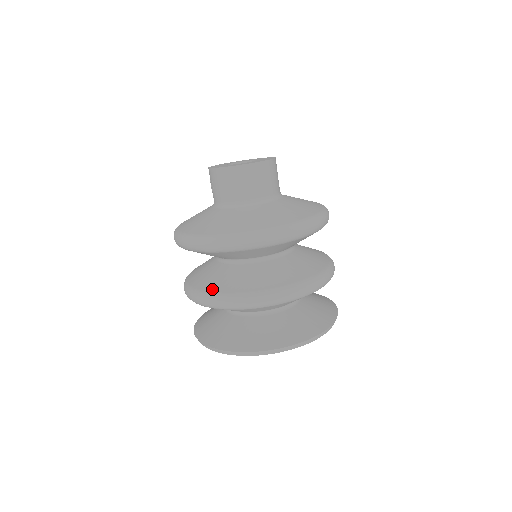
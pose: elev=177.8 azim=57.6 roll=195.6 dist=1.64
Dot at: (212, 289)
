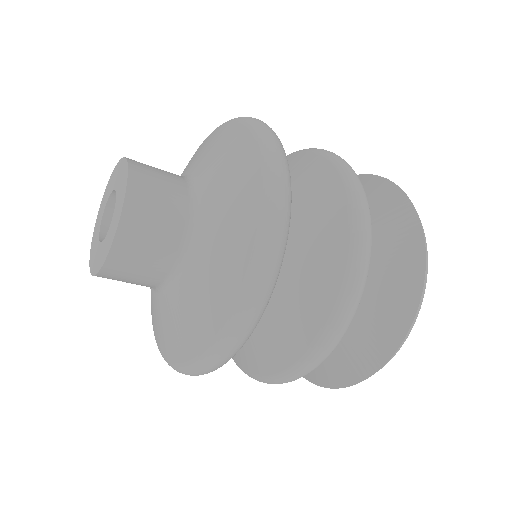
Dot at: occluded
